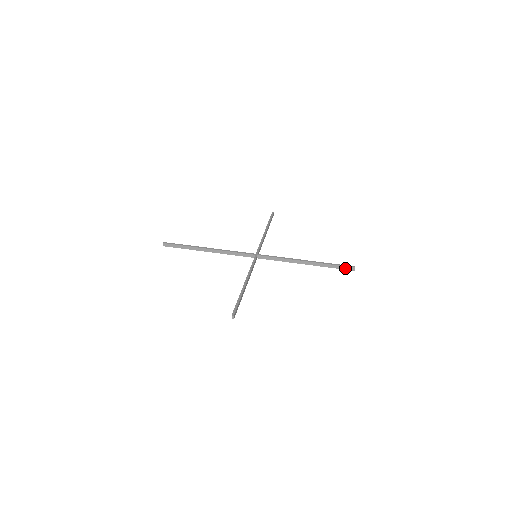
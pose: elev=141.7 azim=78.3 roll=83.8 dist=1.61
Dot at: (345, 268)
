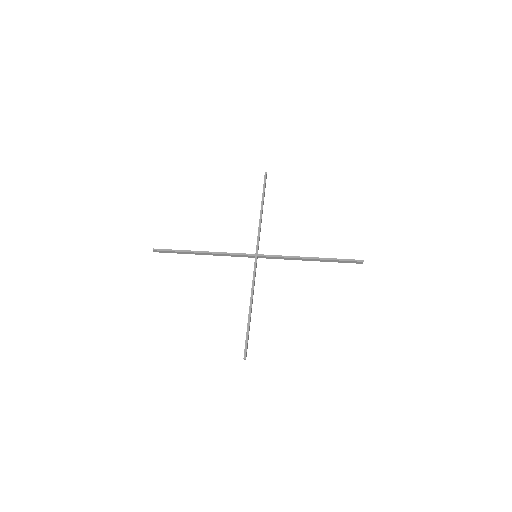
Dot at: (353, 262)
